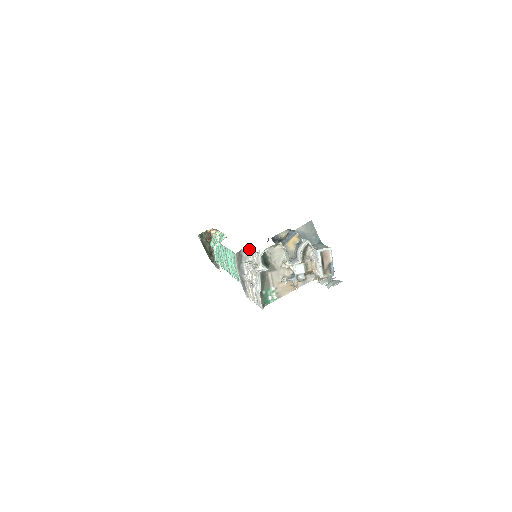
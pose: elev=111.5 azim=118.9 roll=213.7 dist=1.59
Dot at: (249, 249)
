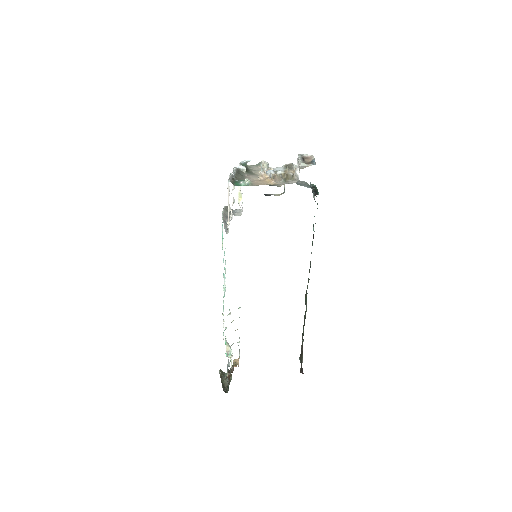
Dot at: (241, 211)
